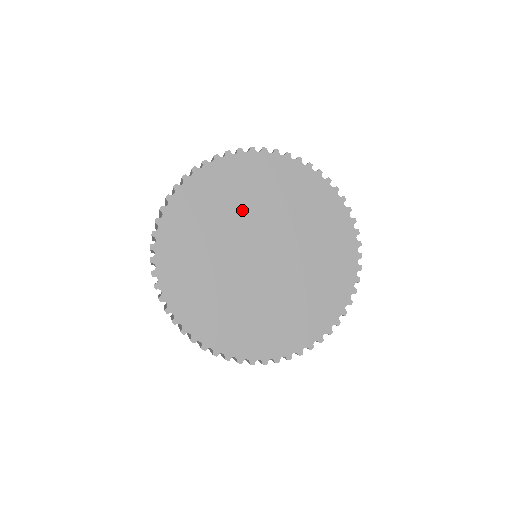
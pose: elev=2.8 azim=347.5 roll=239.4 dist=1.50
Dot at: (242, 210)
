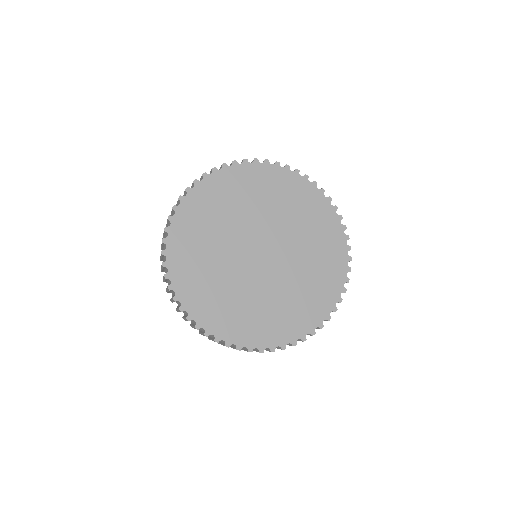
Dot at: (255, 210)
